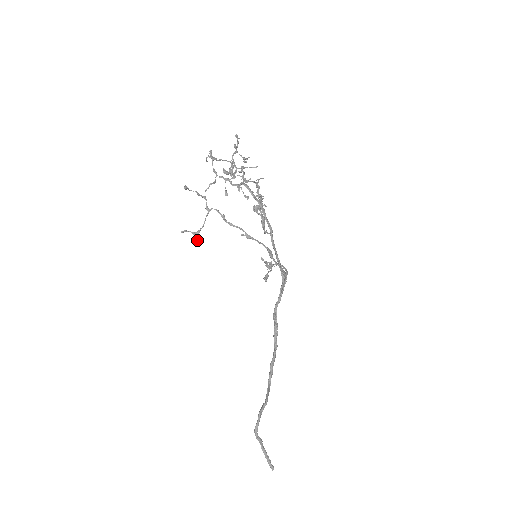
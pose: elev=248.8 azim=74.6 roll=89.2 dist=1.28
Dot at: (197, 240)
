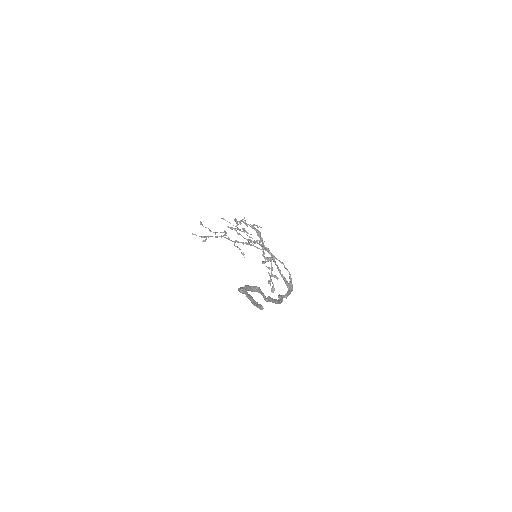
Dot at: (204, 240)
